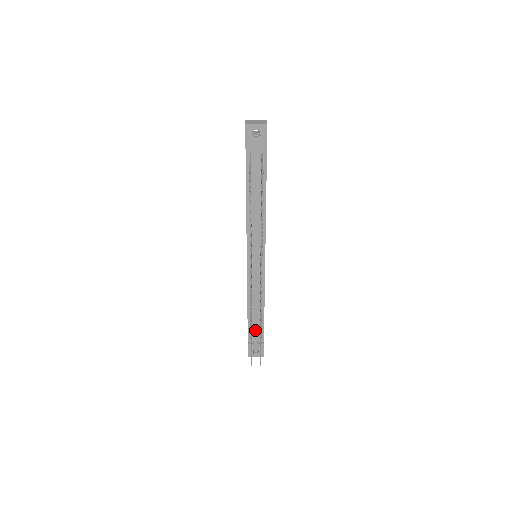
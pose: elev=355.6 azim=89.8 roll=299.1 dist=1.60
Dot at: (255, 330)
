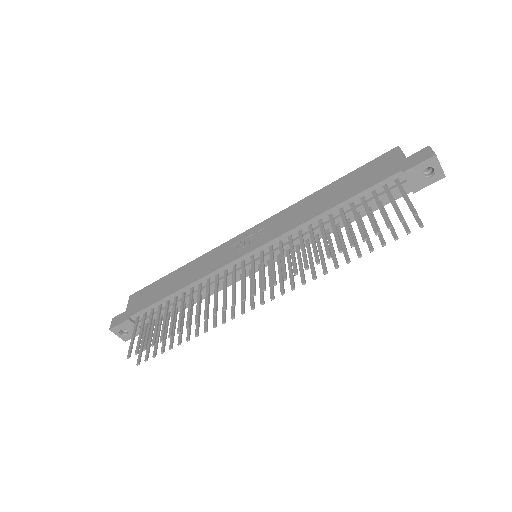
Dot at: (155, 314)
